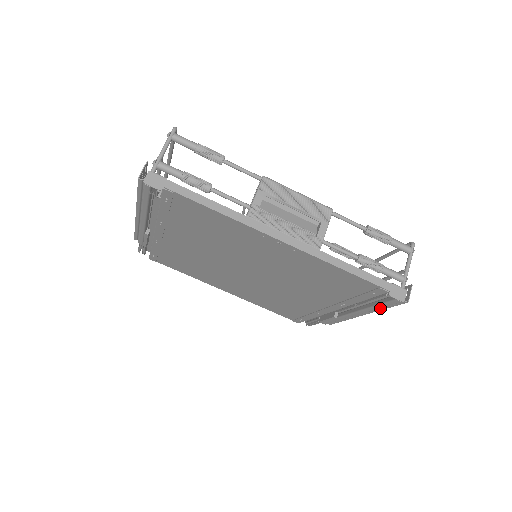
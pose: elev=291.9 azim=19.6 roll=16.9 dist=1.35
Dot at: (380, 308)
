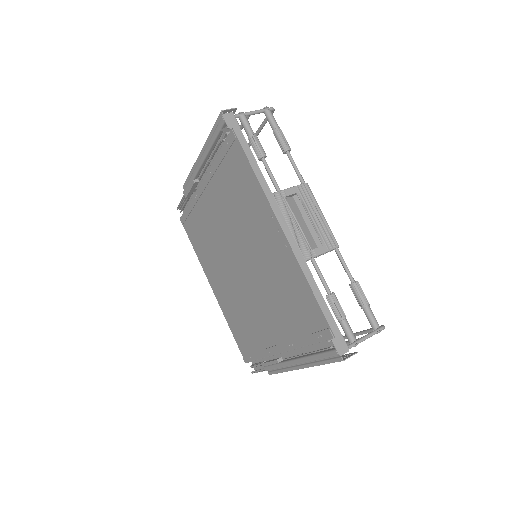
Dot at: (318, 361)
